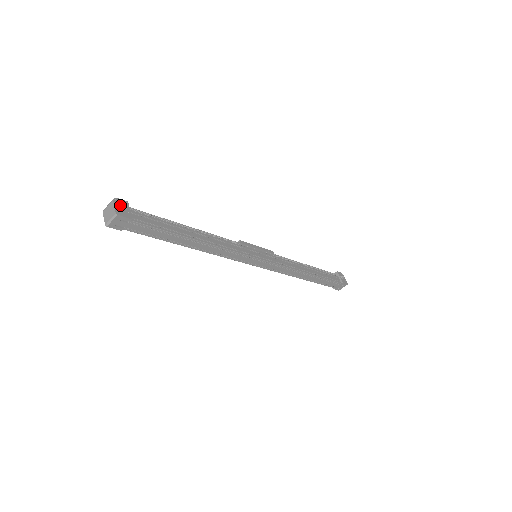
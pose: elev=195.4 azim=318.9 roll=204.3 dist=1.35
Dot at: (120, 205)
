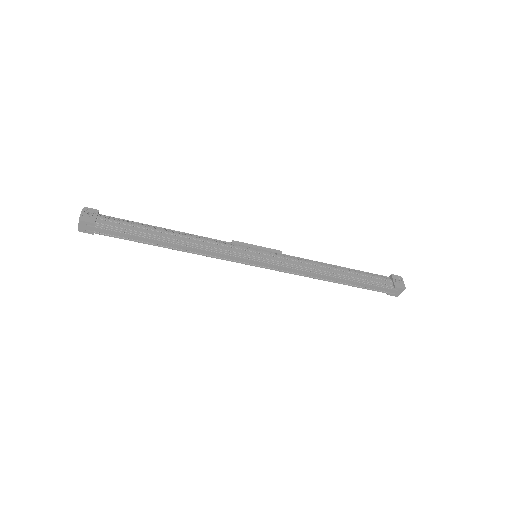
Dot at: (90, 213)
